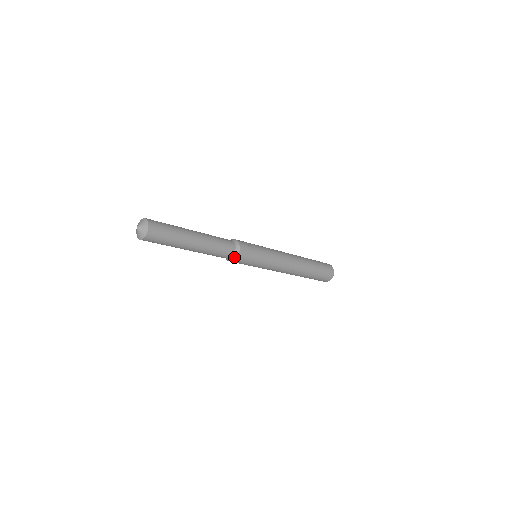
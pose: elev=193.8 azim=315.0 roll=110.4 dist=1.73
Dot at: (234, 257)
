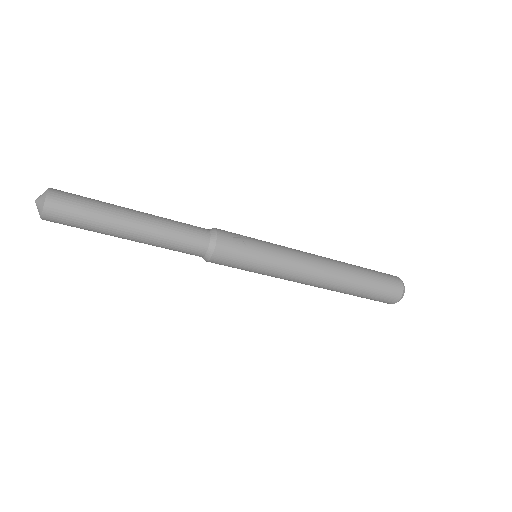
Dot at: (209, 254)
